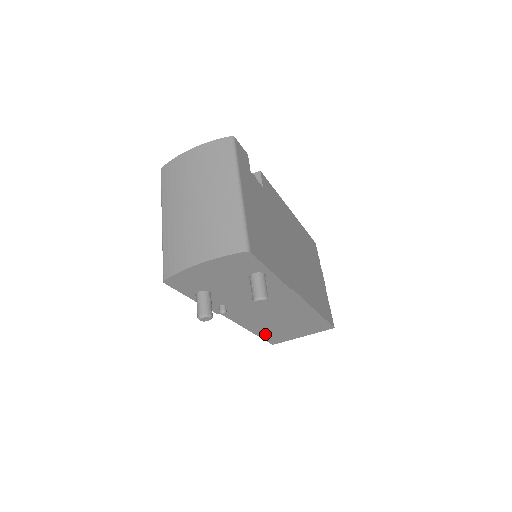
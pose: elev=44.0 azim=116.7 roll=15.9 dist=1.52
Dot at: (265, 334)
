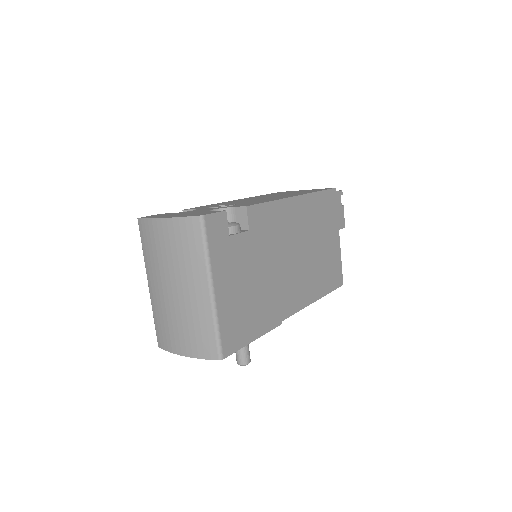
Dot at: occluded
